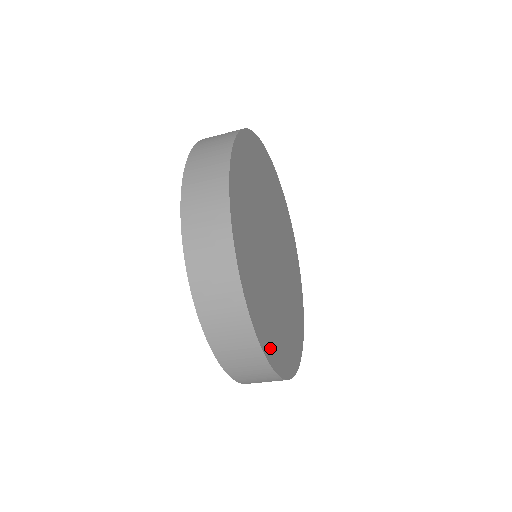
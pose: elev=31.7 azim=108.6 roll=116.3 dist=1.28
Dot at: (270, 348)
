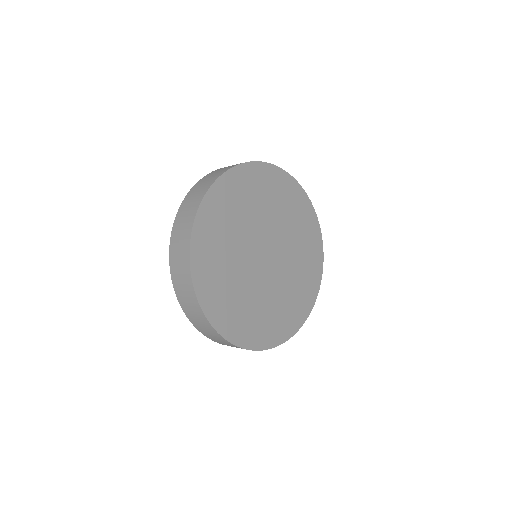
Dot at: (264, 339)
